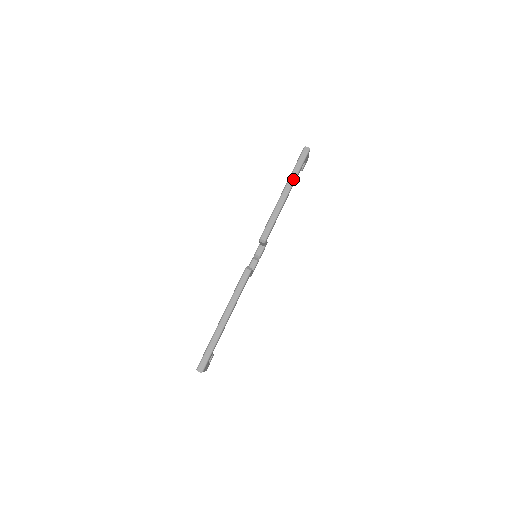
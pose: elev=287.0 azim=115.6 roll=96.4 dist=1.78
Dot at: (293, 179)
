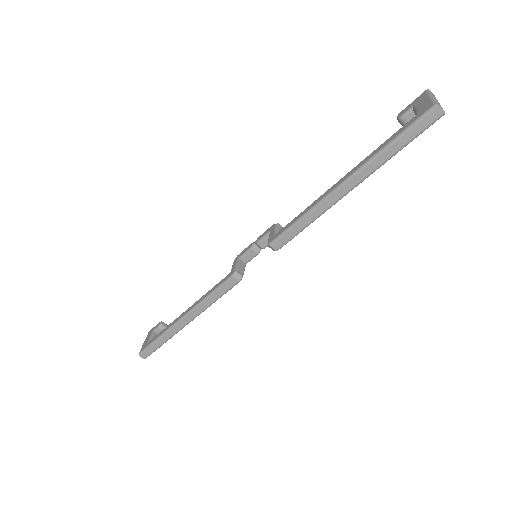
Dot at: (374, 168)
